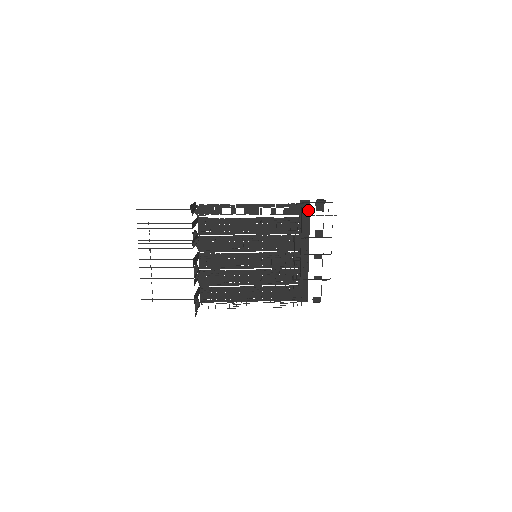
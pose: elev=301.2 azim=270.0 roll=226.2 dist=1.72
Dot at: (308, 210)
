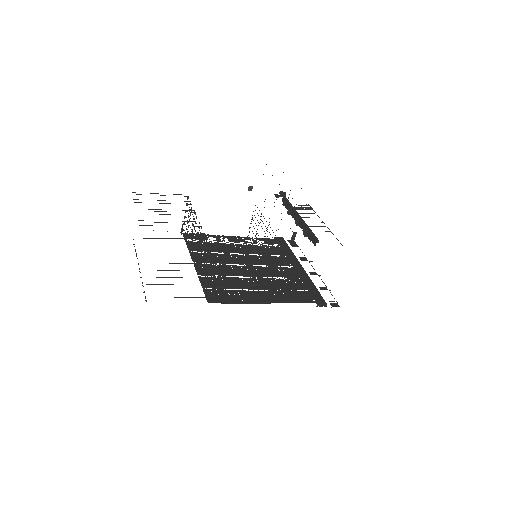
Dot at: occluded
